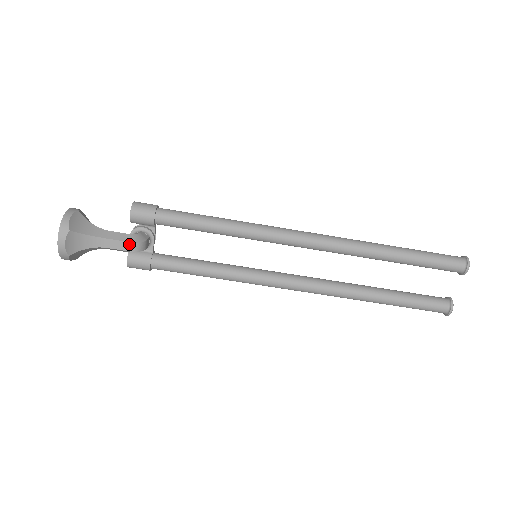
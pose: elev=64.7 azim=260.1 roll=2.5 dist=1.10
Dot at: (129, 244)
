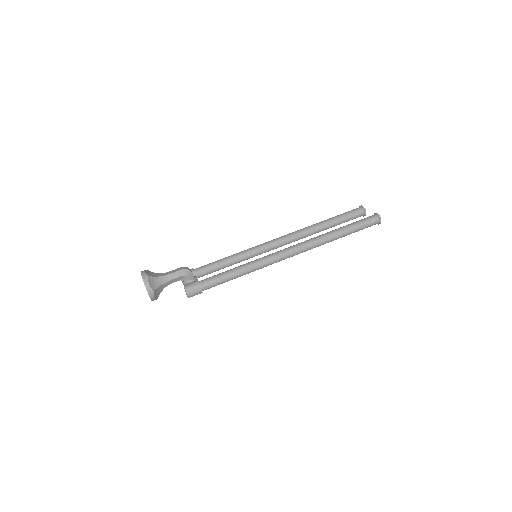
Dot at: (181, 268)
